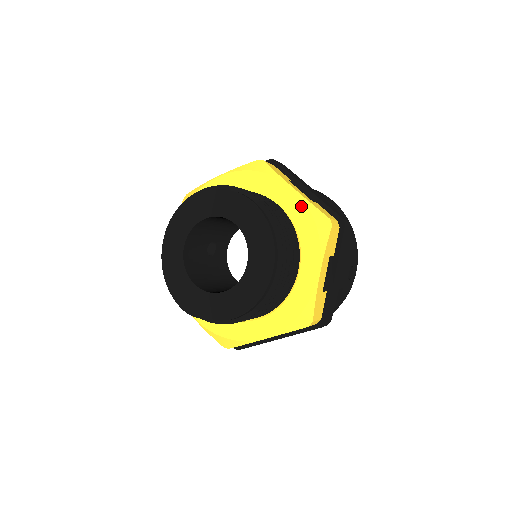
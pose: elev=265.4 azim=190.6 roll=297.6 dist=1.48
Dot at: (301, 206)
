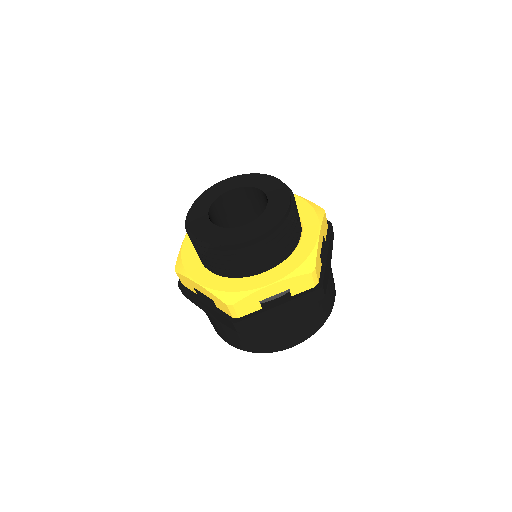
Dot at: (301, 201)
